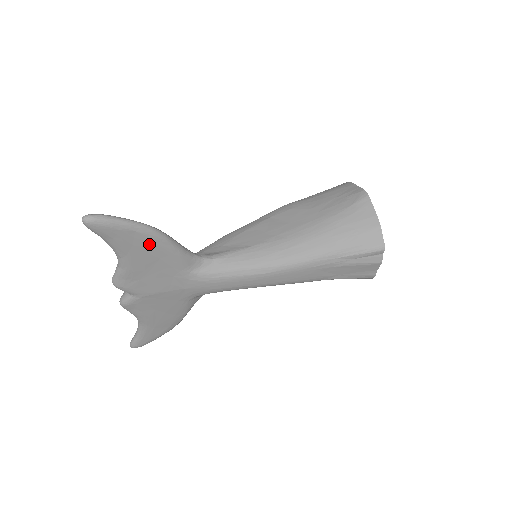
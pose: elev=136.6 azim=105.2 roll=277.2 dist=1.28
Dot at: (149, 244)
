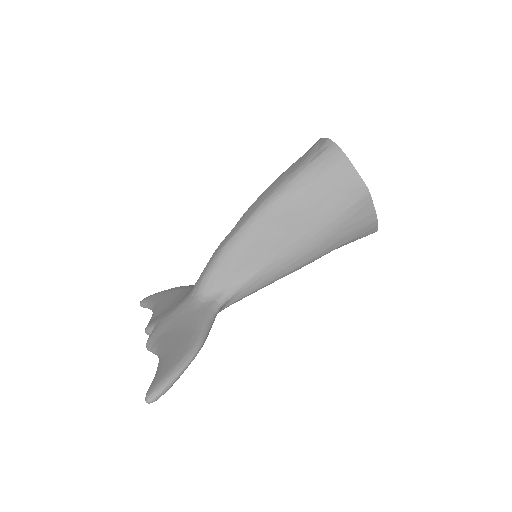
Dot at: occluded
